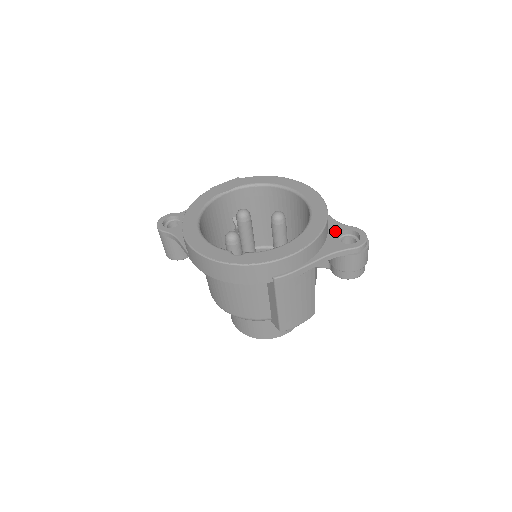
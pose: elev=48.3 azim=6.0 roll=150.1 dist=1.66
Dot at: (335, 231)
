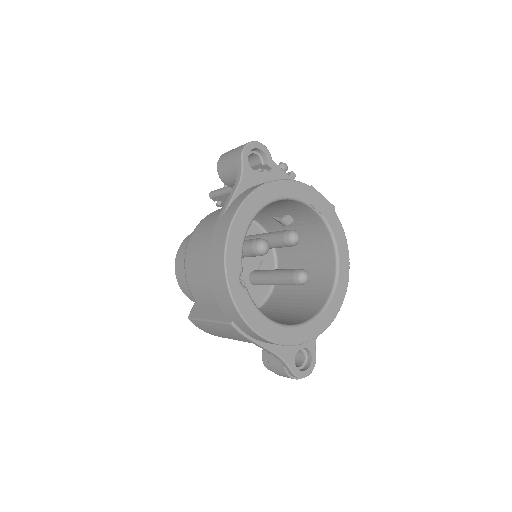
Dot at: (305, 343)
